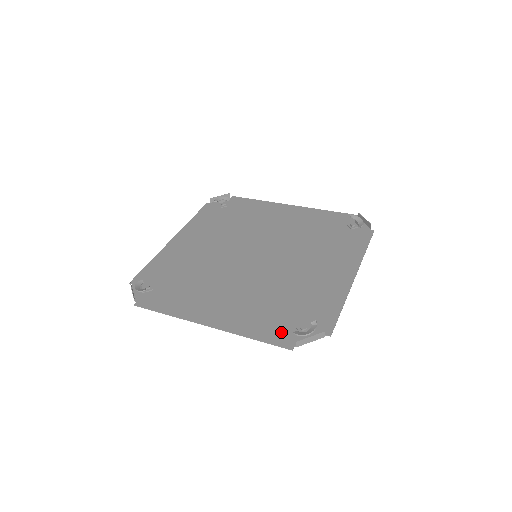
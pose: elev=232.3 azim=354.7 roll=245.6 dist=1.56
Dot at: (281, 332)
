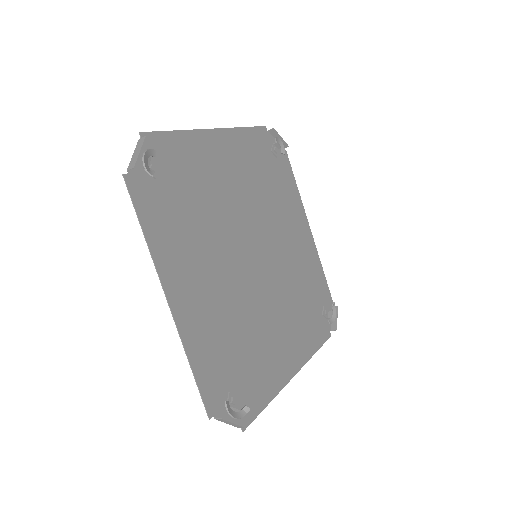
Dot at: (216, 385)
